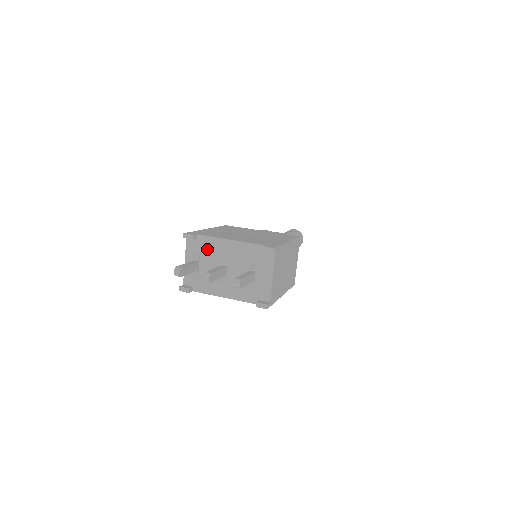
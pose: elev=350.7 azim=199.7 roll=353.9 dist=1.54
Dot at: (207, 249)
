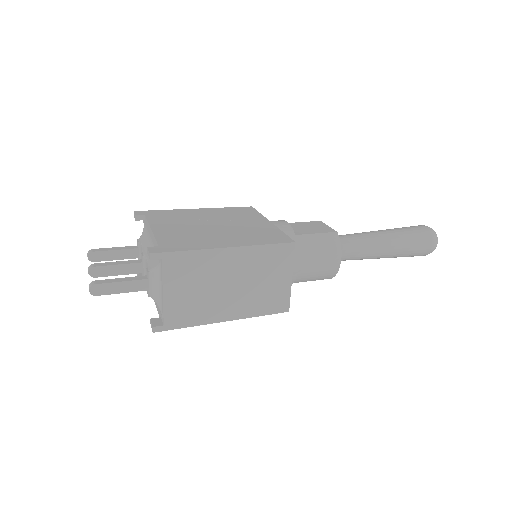
Dot at: (146, 235)
